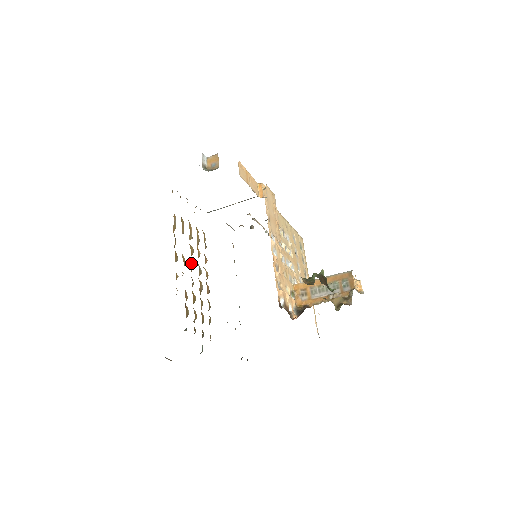
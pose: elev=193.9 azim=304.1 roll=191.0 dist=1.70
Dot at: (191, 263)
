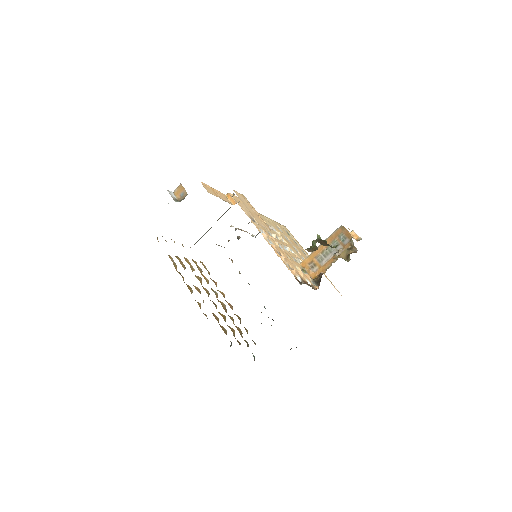
Dot at: (205, 290)
